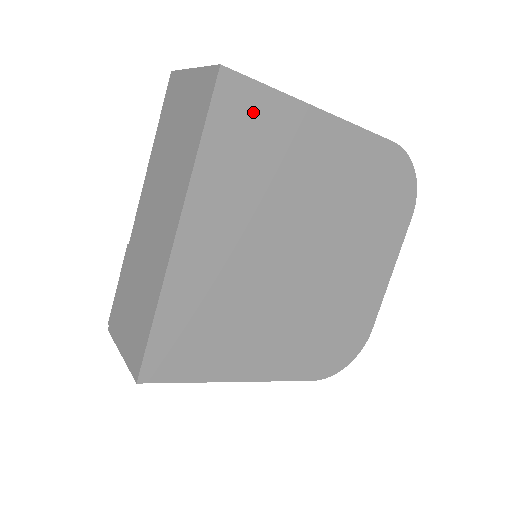
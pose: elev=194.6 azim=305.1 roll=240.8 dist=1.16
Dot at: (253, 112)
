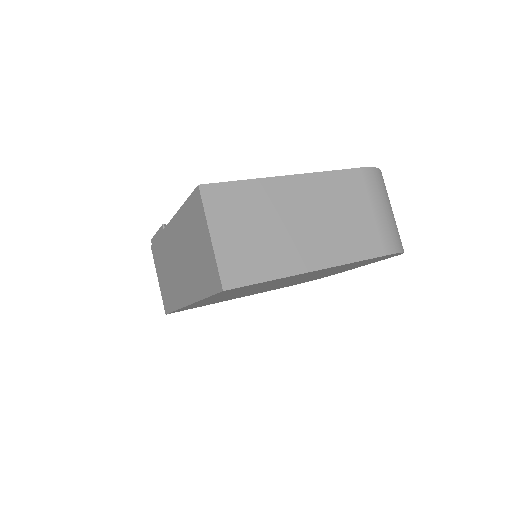
Dot at: (250, 286)
